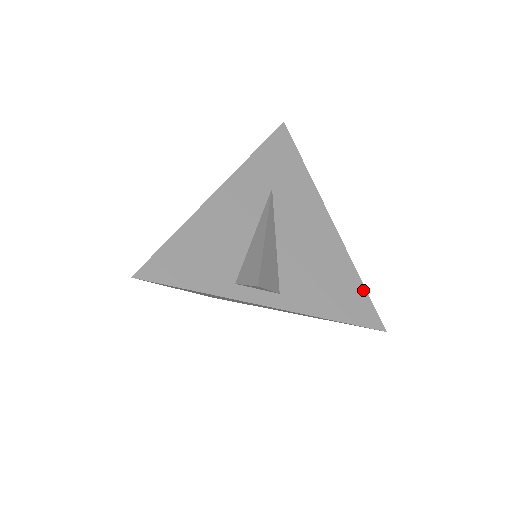
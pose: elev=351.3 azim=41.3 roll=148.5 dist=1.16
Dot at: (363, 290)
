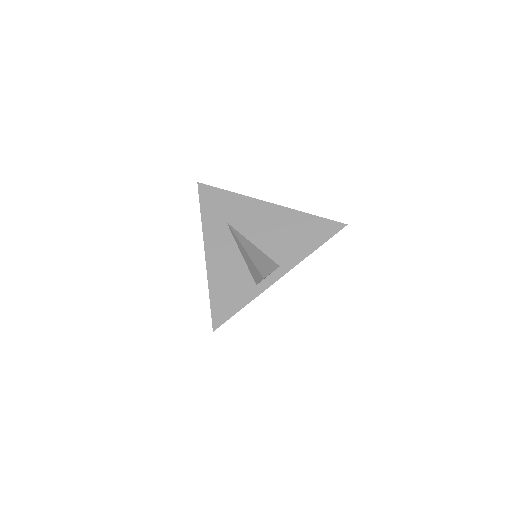
Dot at: (317, 218)
